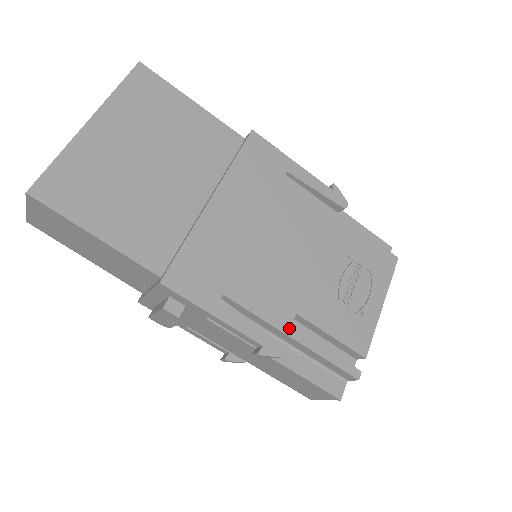
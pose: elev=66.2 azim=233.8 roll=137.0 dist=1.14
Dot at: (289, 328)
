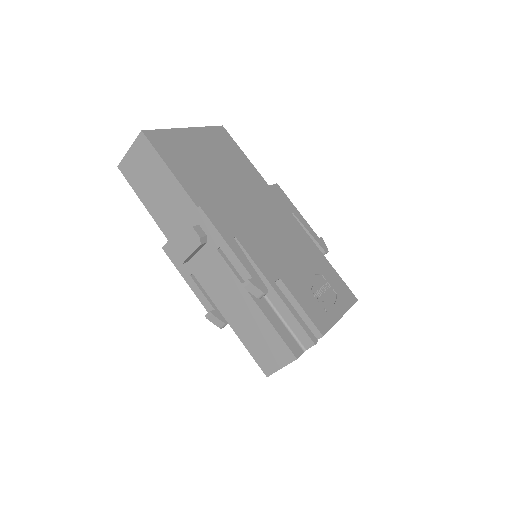
Dot at: (273, 282)
